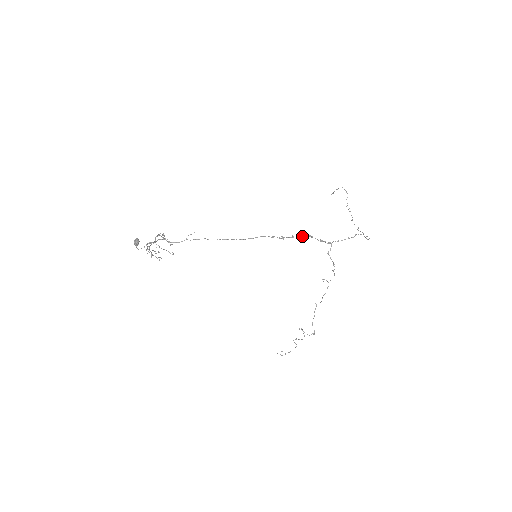
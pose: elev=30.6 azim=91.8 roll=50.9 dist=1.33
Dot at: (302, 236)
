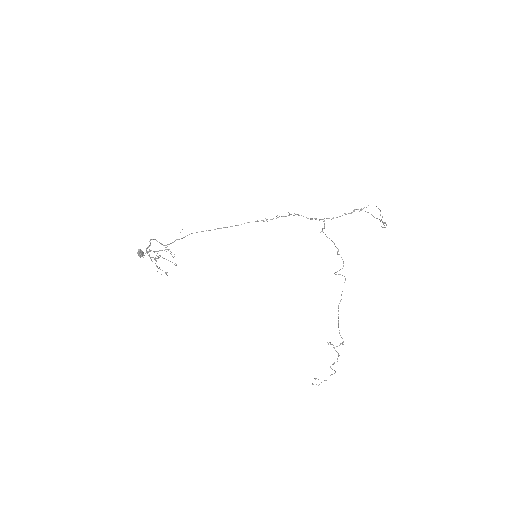
Dot at: occluded
